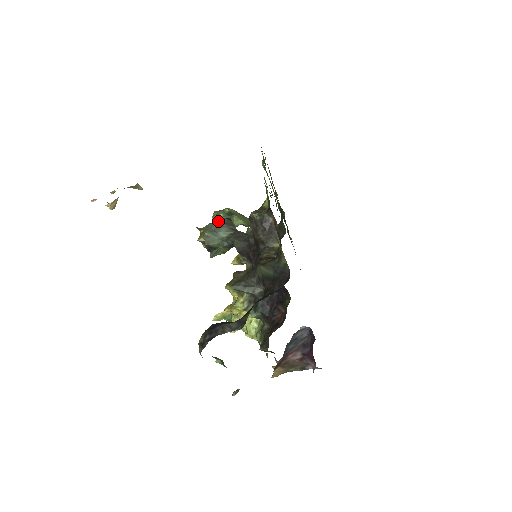
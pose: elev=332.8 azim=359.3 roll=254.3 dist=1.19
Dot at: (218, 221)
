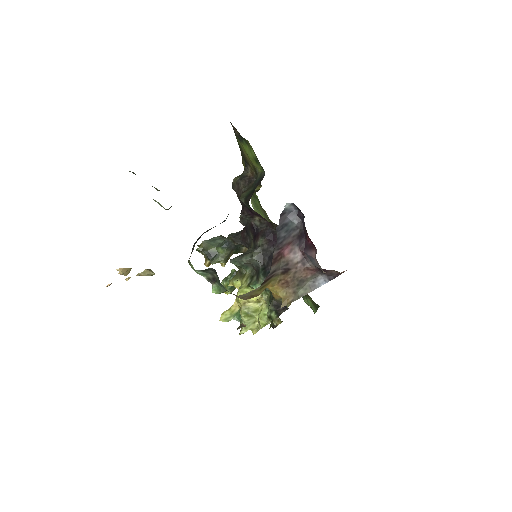
Dot at: (215, 237)
